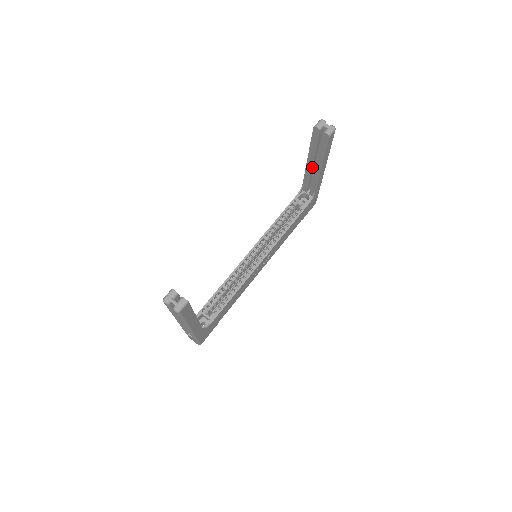
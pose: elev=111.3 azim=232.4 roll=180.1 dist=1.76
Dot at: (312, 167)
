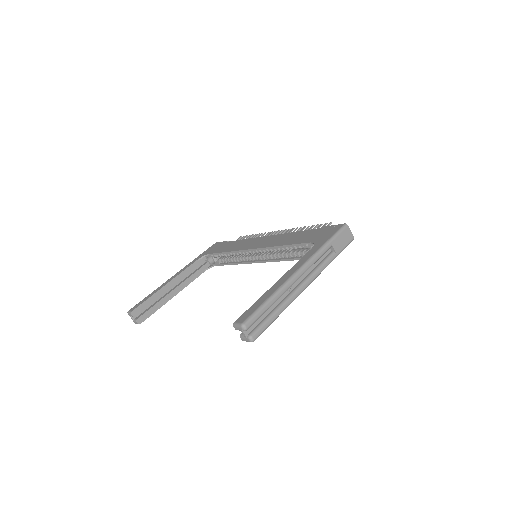
Dot at: occluded
